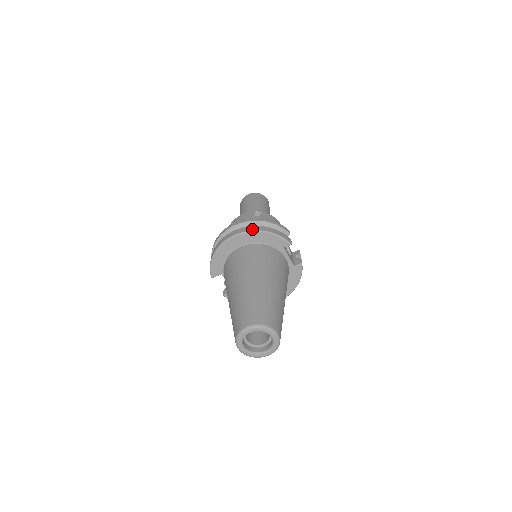
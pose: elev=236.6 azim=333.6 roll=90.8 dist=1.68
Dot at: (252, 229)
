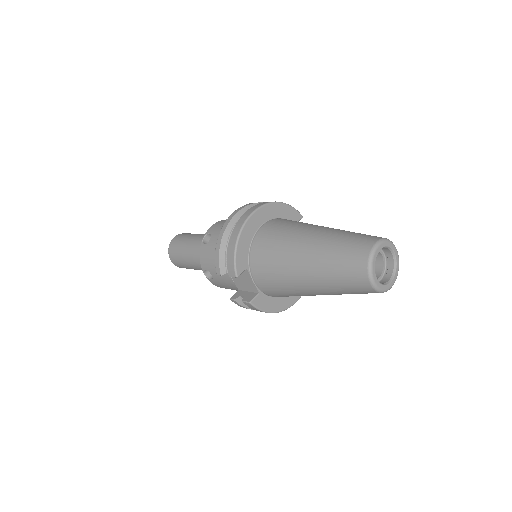
Dot at: (268, 202)
